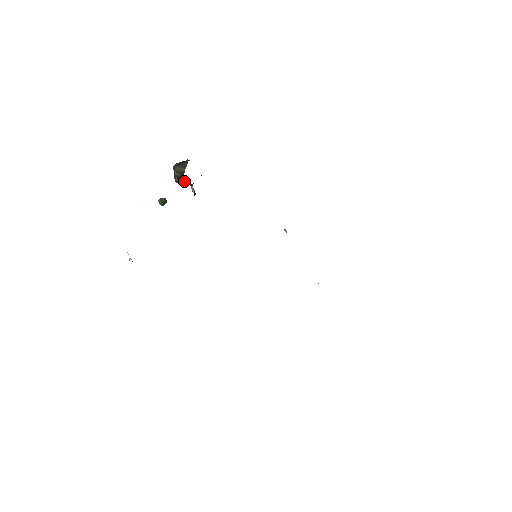
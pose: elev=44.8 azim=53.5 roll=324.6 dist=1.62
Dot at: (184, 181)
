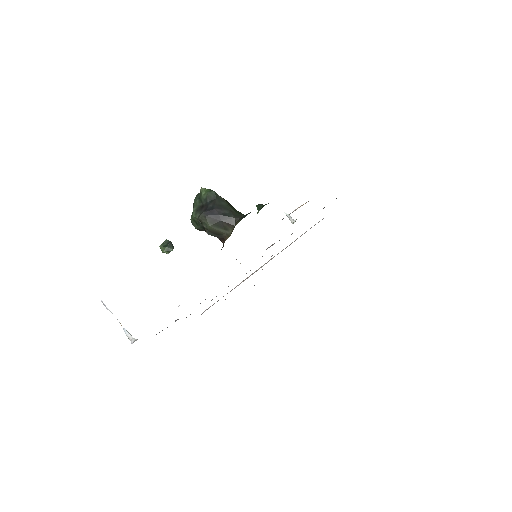
Dot at: occluded
